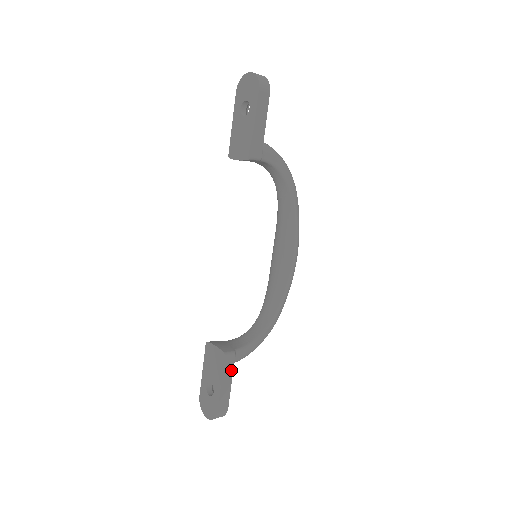
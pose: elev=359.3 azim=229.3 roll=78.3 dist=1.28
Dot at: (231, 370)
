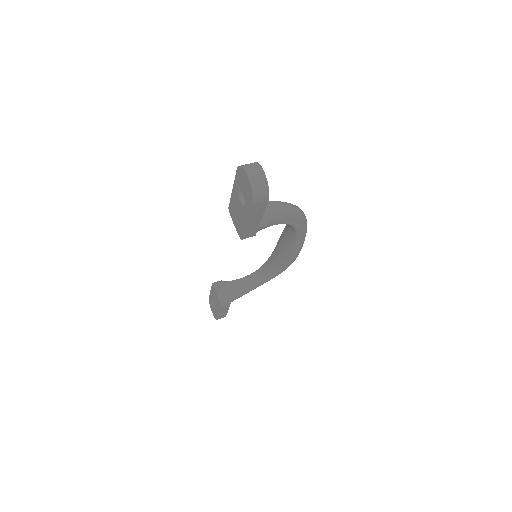
Dot at: (227, 308)
